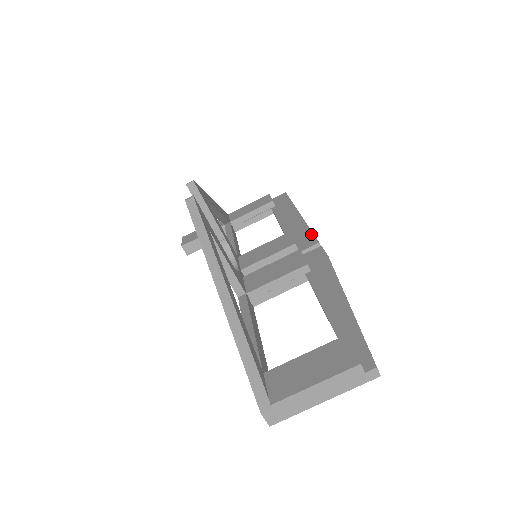
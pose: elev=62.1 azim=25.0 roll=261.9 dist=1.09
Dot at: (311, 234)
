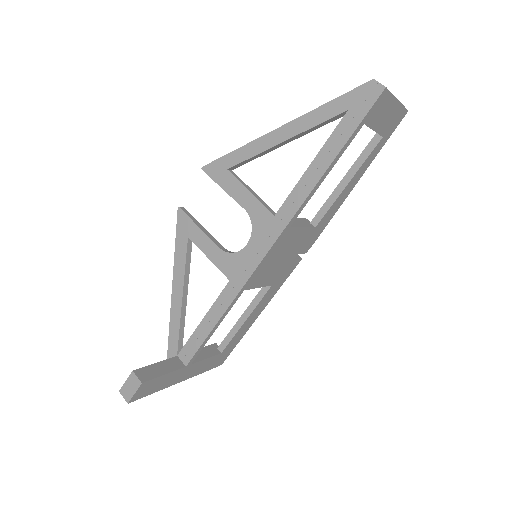
Dot at: occluded
